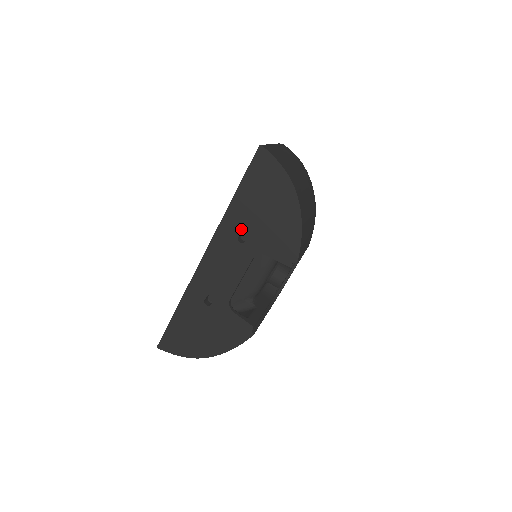
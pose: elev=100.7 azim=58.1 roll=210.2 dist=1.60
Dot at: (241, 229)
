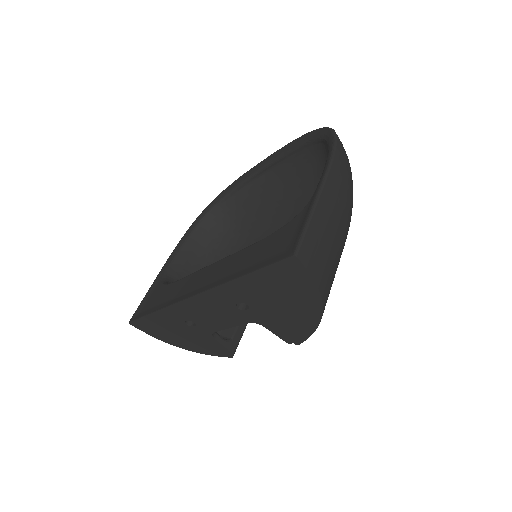
Dot at: (242, 301)
